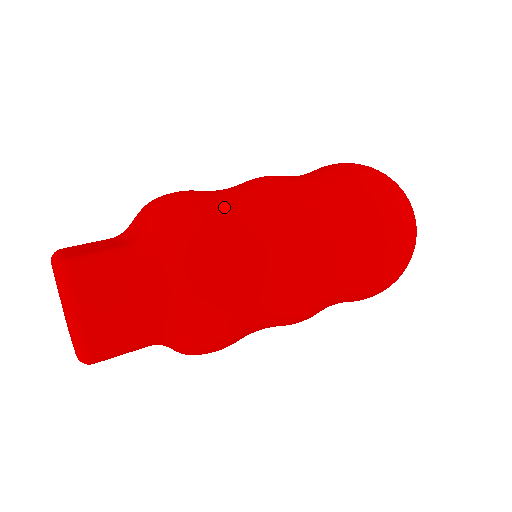
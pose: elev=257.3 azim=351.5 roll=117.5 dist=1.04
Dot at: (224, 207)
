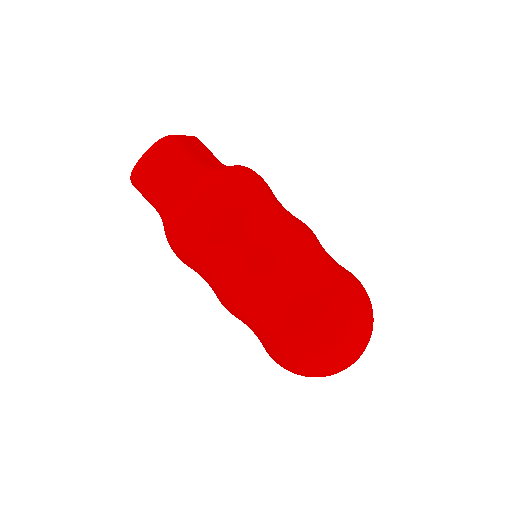
Dot at: (254, 206)
